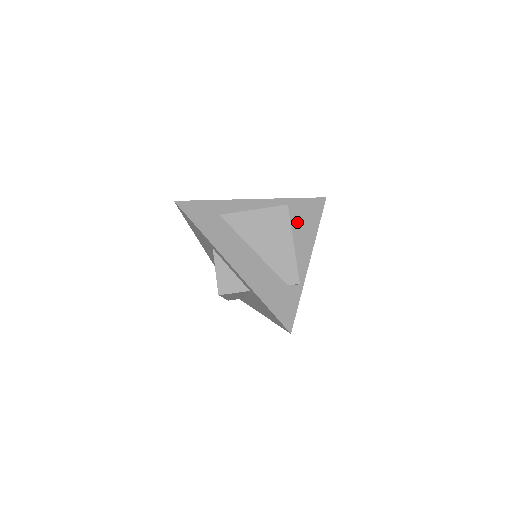
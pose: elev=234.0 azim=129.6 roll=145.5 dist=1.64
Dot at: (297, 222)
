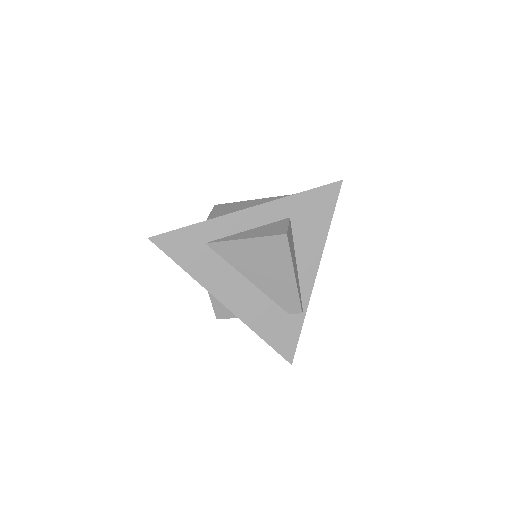
Dot at: (302, 229)
